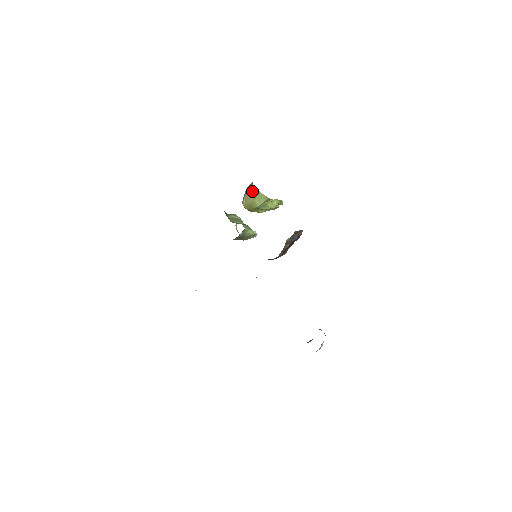
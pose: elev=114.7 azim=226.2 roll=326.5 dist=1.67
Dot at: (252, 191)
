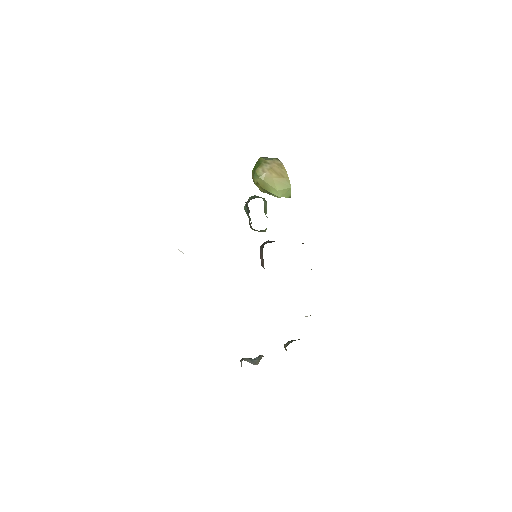
Dot at: (283, 179)
